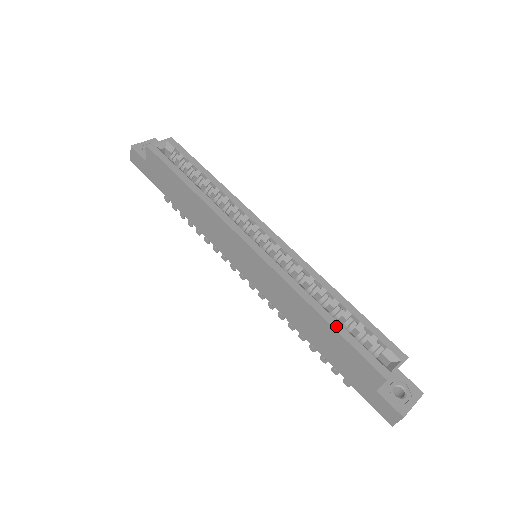
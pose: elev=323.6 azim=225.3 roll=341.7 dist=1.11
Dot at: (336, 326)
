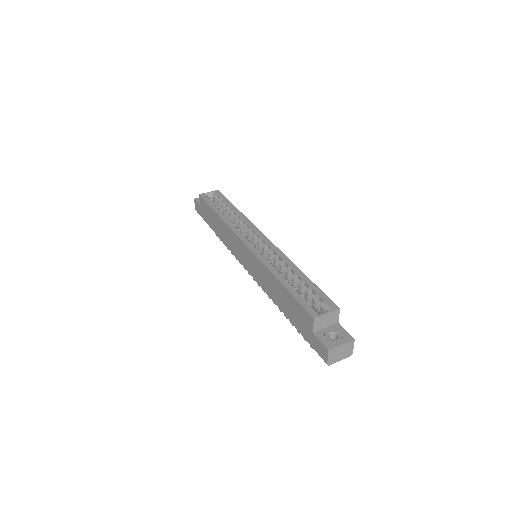
Dot at: (288, 287)
